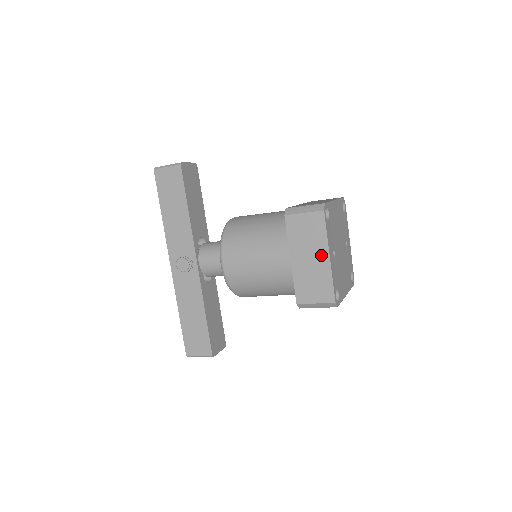
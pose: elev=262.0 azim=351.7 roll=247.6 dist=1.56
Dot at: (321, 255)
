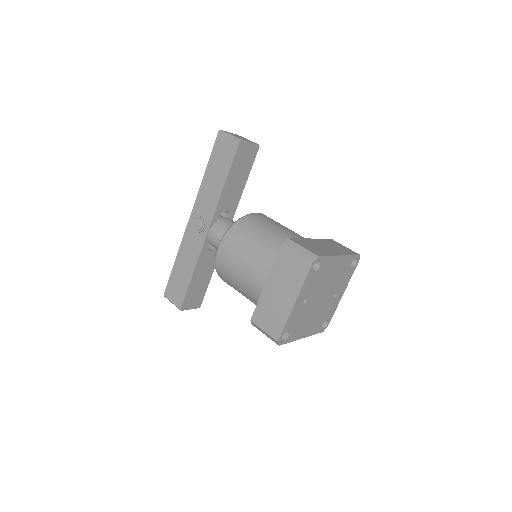
Dot at: (289, 297)
